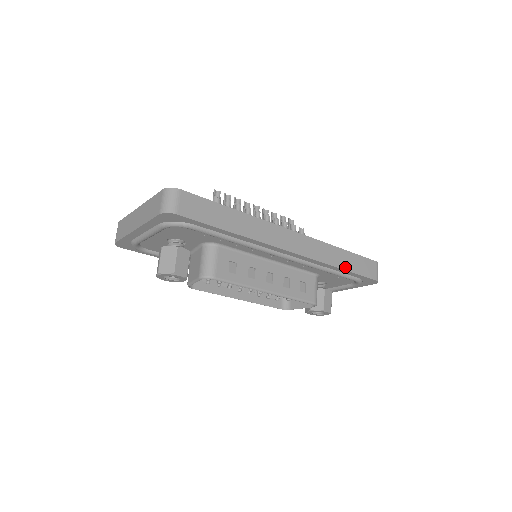
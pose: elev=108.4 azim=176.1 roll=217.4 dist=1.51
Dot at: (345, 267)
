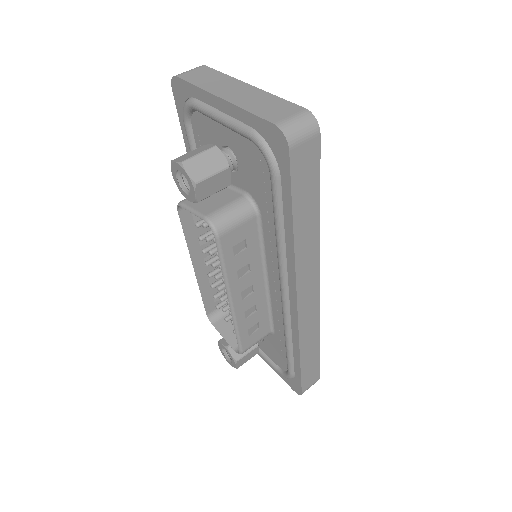
Dot at: (303, 359)
